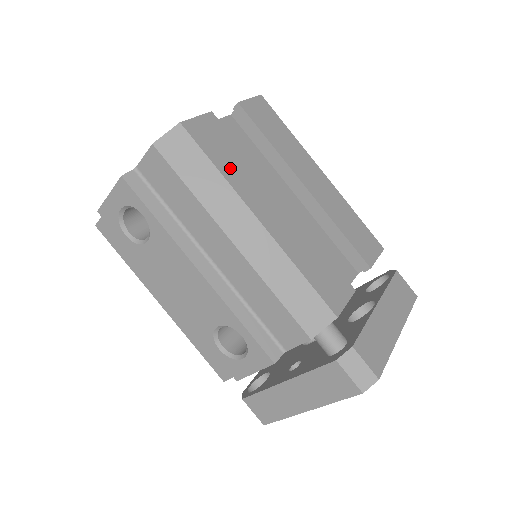
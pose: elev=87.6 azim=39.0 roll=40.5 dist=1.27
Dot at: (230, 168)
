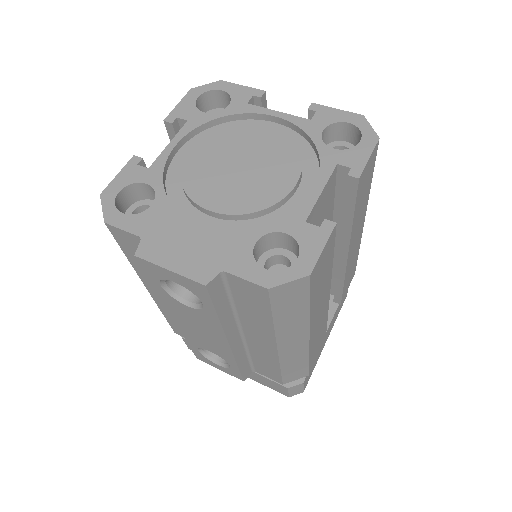
Dot at: (317, 296)
